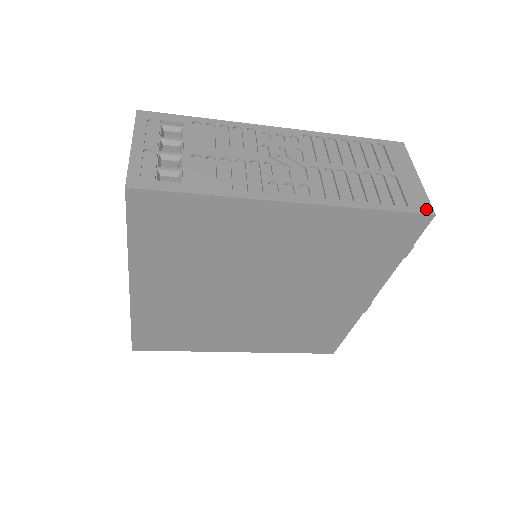
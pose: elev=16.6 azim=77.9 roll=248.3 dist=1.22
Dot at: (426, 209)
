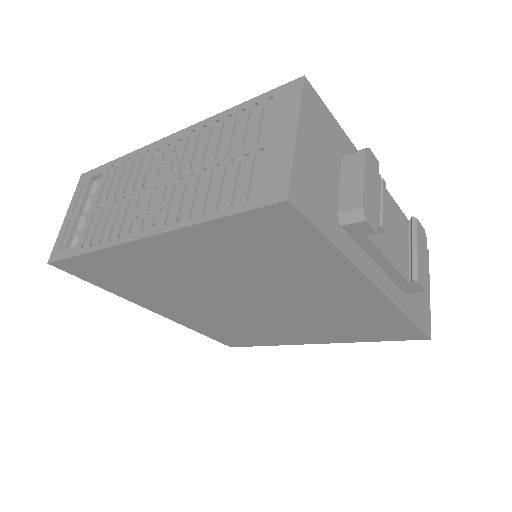
Dot at: (278, 194)
